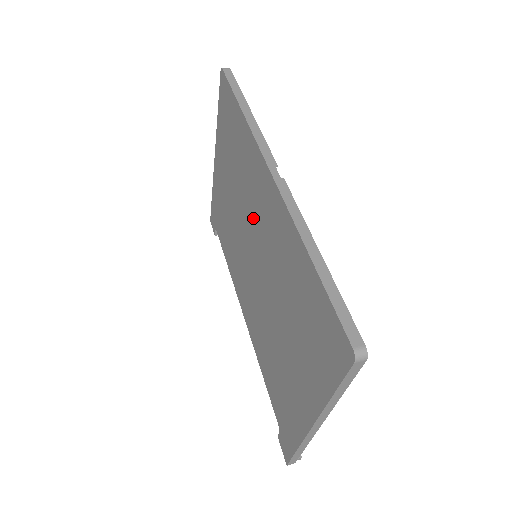
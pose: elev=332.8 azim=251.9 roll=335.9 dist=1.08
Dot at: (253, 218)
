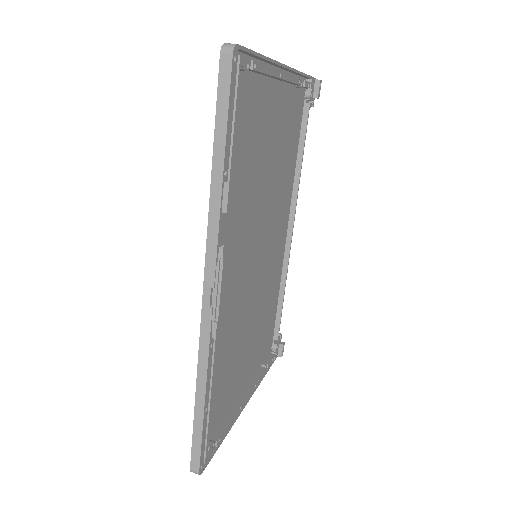
Dot at: (241, 247)
